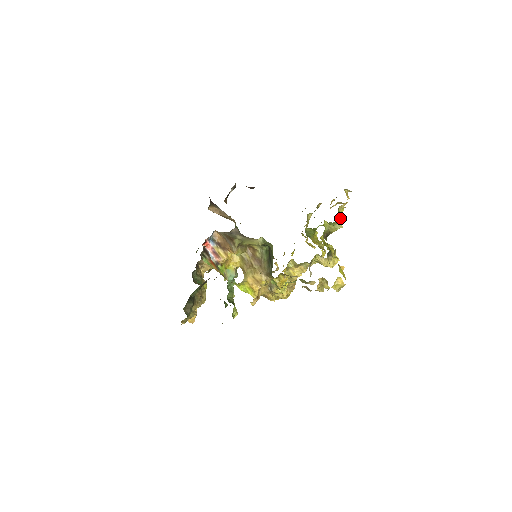
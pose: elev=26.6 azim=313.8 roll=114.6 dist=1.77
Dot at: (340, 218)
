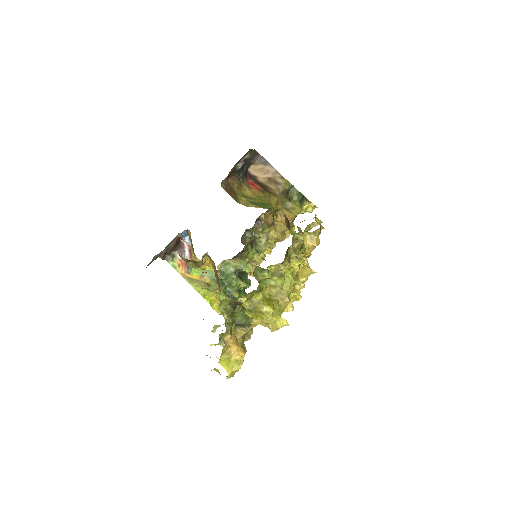
Dot at: (274, 280)
